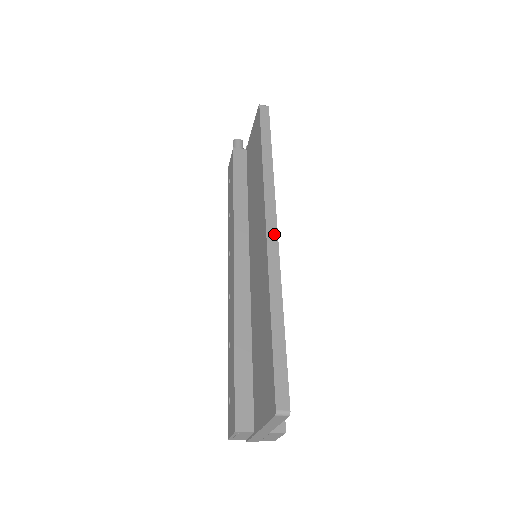
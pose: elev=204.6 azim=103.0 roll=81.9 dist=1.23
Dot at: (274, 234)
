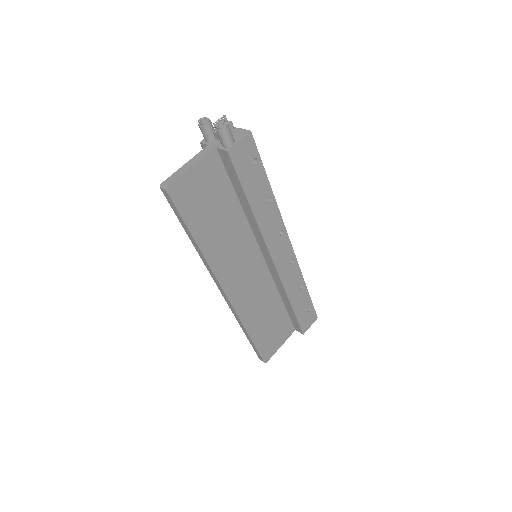
Dot at: (227, 299)
